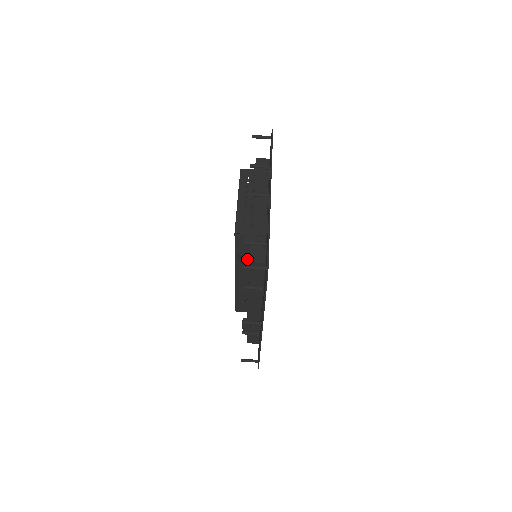
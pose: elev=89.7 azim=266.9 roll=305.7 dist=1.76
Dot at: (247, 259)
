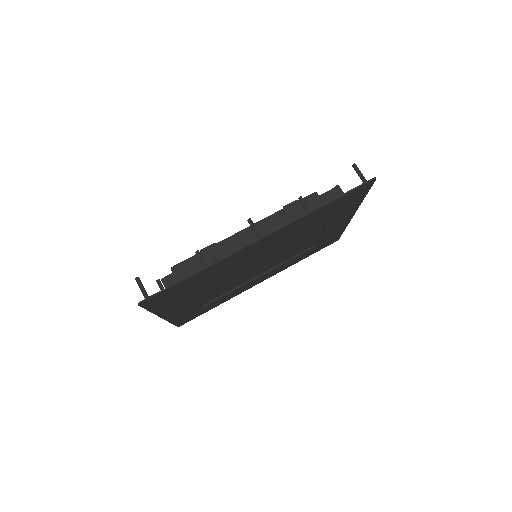
Dot at: occluded
